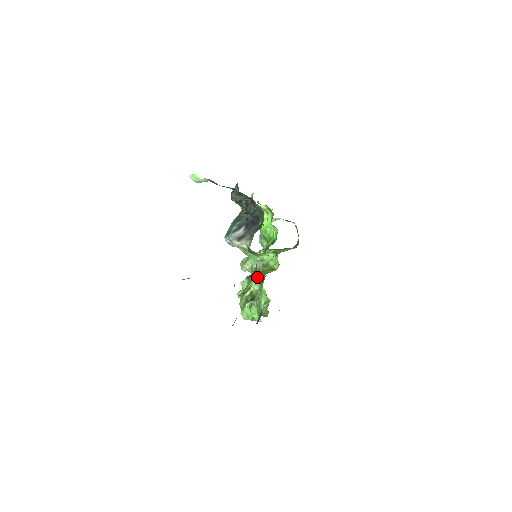
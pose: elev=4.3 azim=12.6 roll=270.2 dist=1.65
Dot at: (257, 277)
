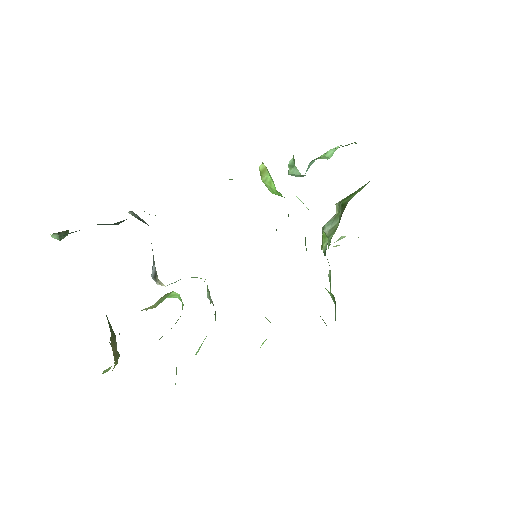
Dot at: occluded
